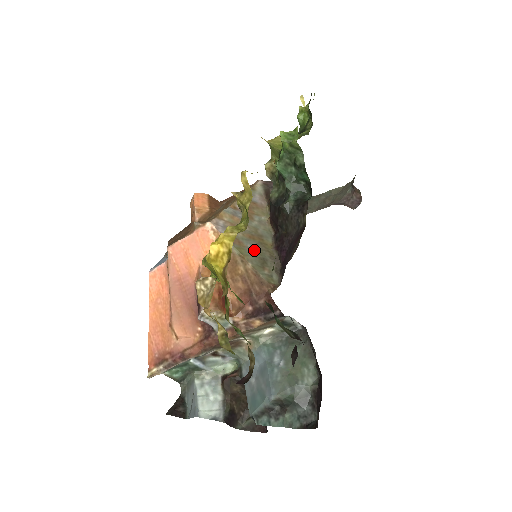
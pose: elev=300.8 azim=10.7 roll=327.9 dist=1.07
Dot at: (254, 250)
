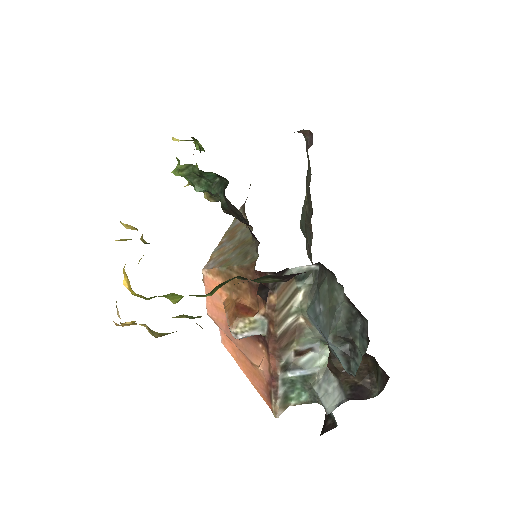
Dot at: (238, 254)
